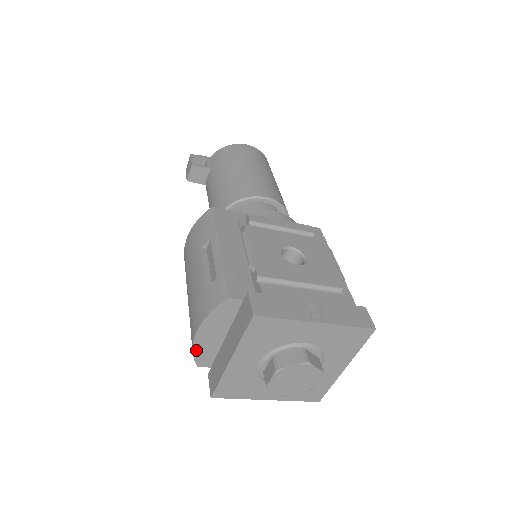
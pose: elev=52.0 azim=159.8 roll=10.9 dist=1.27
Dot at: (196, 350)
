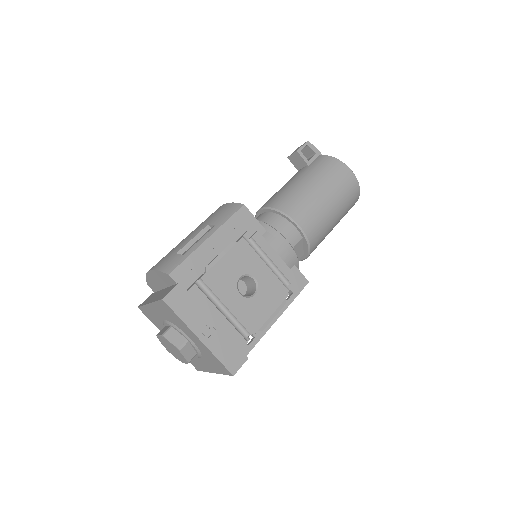
Dot at: (148, 278)
